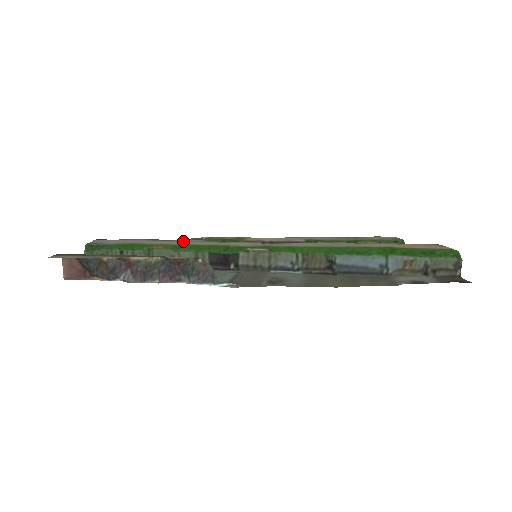
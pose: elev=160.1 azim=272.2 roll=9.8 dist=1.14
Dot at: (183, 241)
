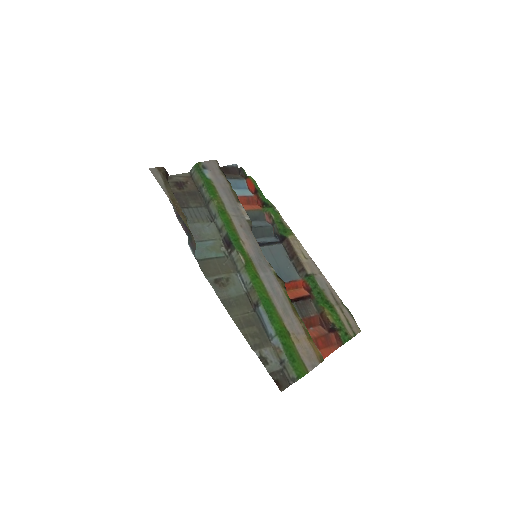
Dot at: (237, 209)
